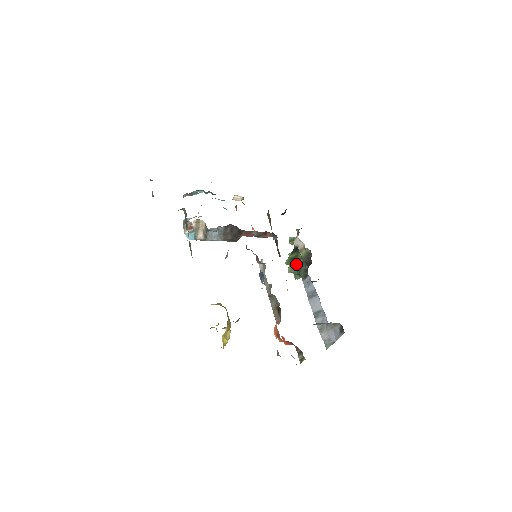
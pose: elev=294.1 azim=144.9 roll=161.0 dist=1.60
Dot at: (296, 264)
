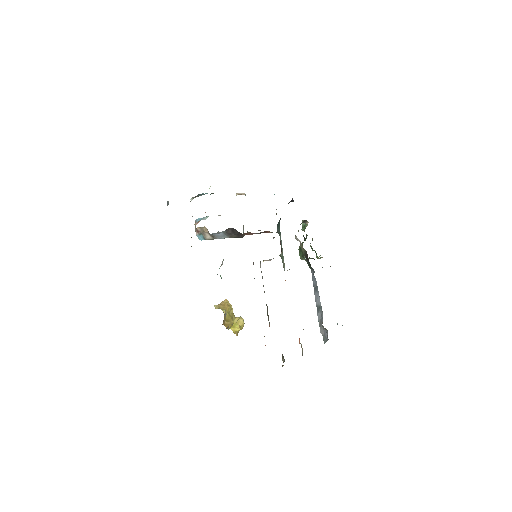
Dot at: (302, 256)
